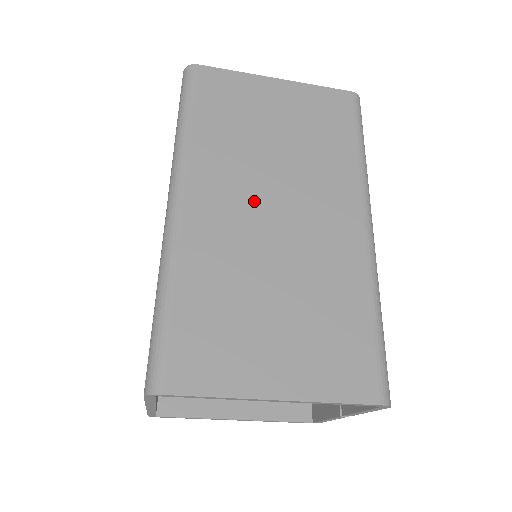
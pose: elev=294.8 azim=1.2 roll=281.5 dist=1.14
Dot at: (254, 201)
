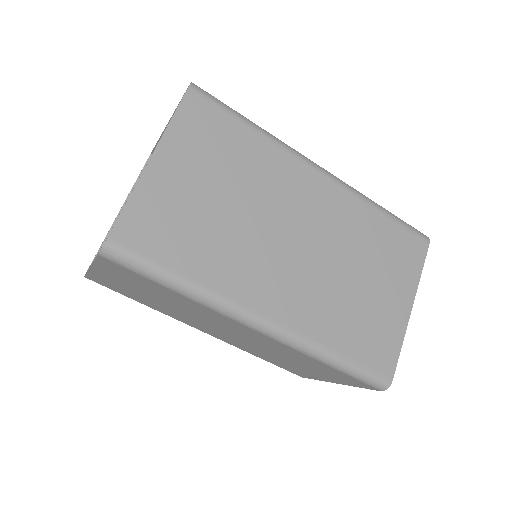
Dot at: (282, 256)
